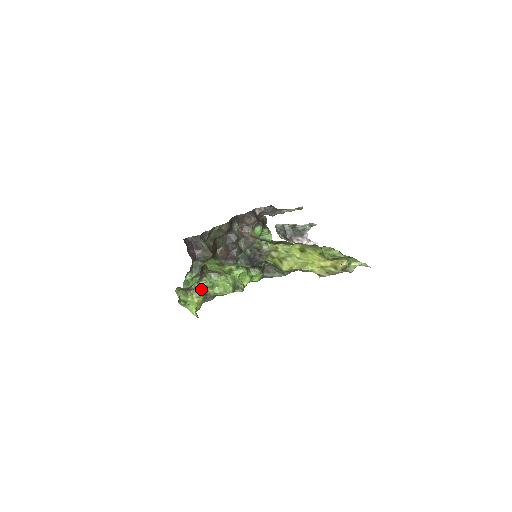
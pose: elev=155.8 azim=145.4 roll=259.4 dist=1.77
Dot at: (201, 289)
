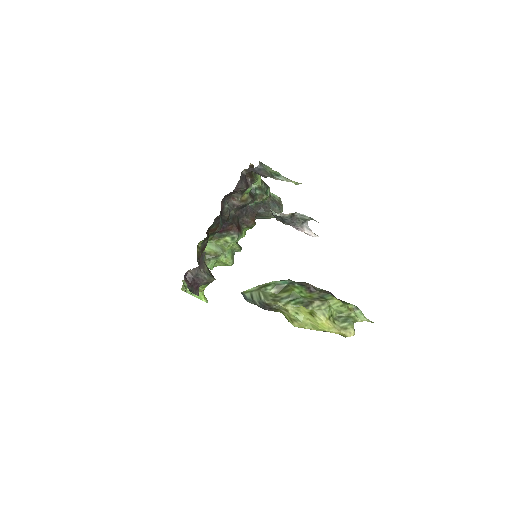
Dot at: occluded
